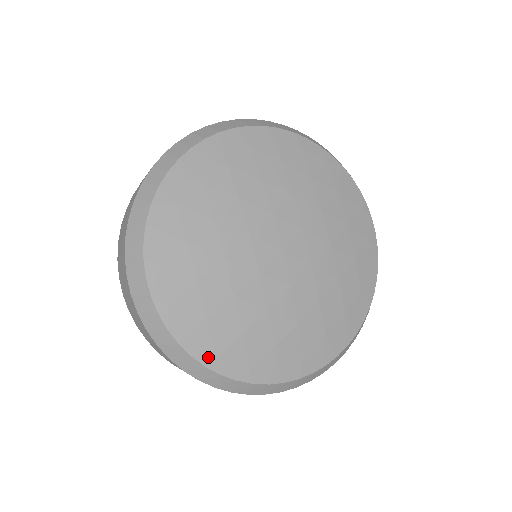
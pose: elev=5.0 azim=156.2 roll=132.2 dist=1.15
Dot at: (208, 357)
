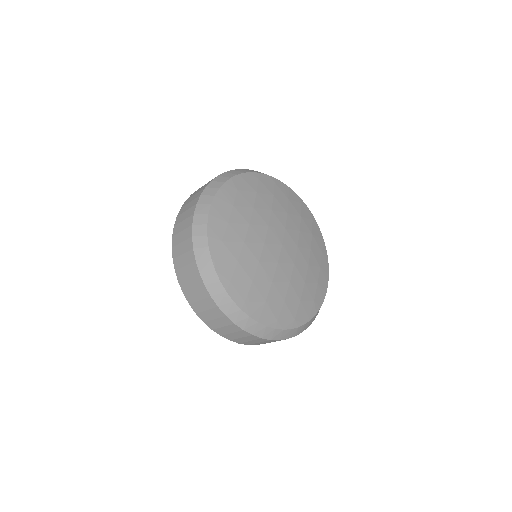
Dot at: (274, 322)
